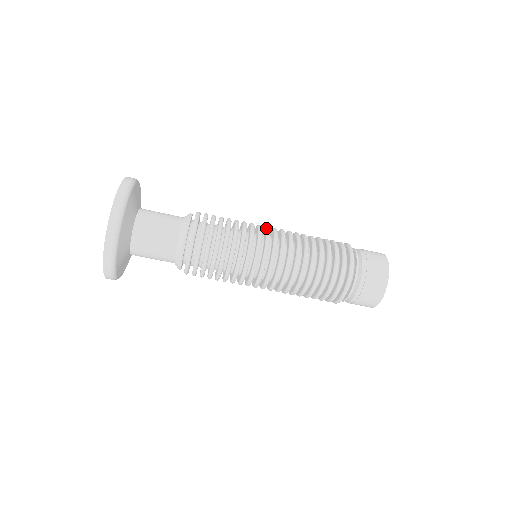
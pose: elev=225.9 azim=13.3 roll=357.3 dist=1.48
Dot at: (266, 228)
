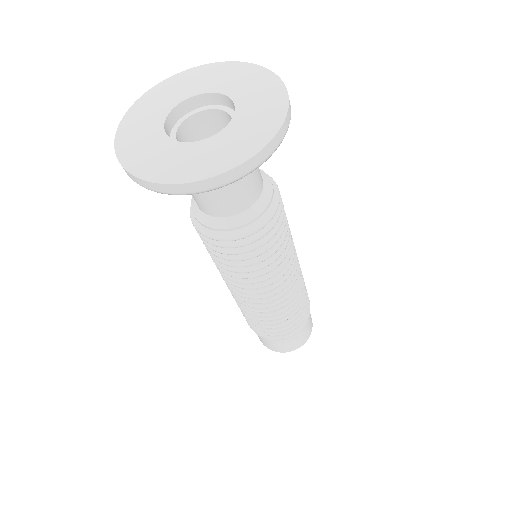
Dot at: occluded
